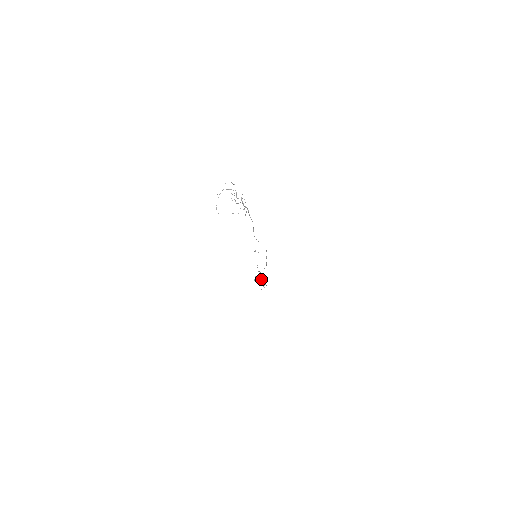
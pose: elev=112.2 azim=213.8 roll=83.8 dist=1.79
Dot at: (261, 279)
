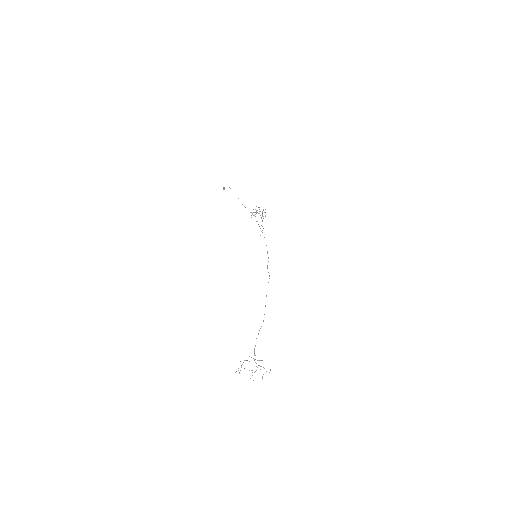
Dot at: (257, 210)
